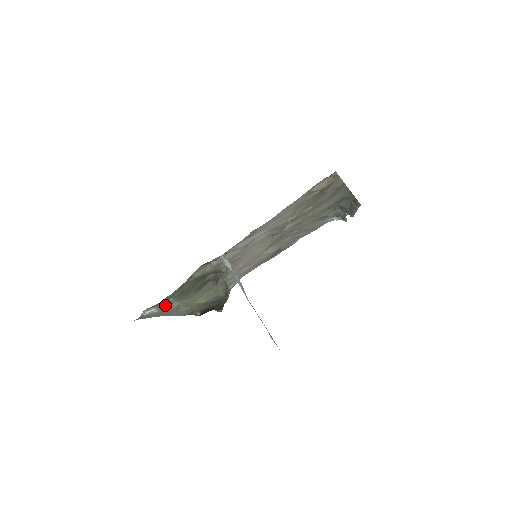
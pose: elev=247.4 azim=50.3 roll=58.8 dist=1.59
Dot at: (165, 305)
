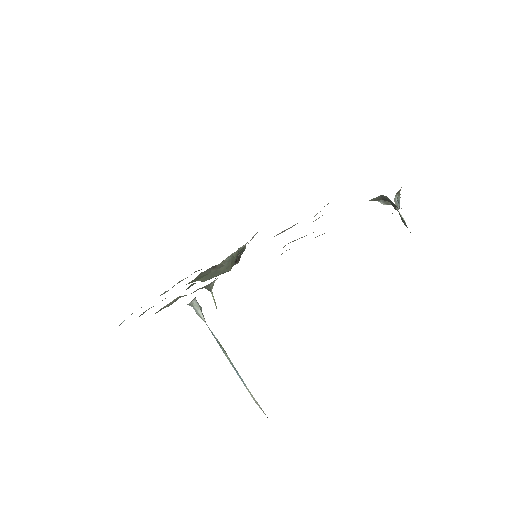
Dot at: occluded
